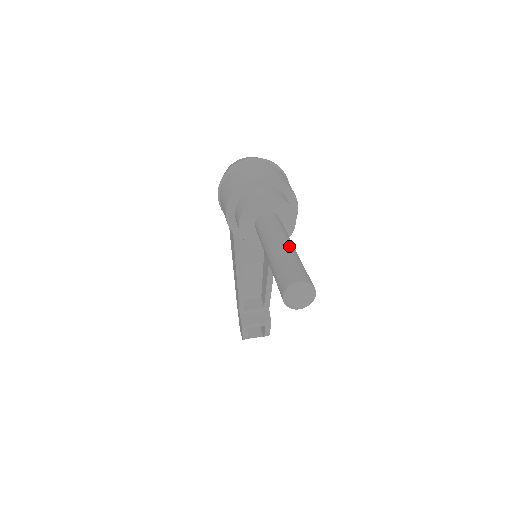
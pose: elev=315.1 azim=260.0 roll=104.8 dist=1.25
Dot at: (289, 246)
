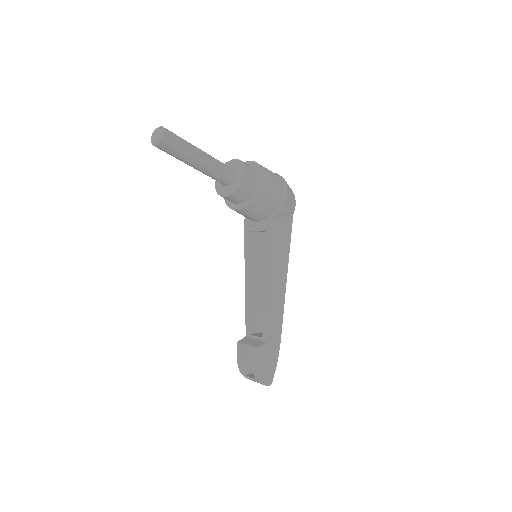
Dot at: occluded
